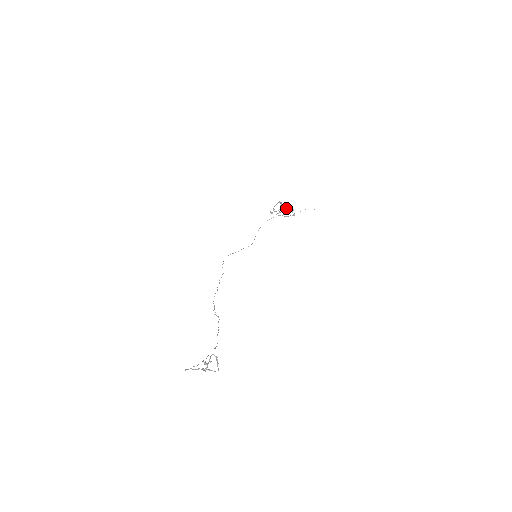
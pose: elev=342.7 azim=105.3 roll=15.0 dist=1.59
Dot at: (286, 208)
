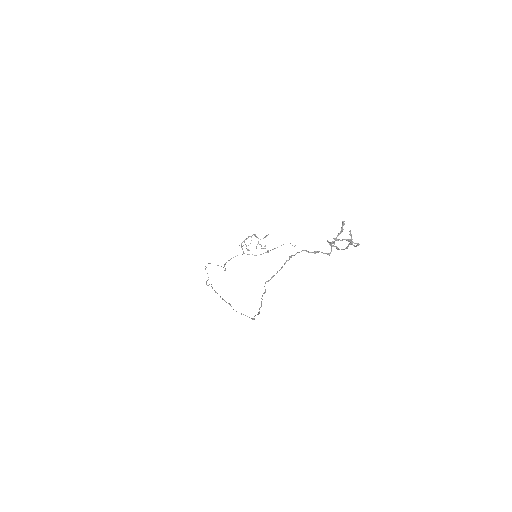
Dot at: occluded
